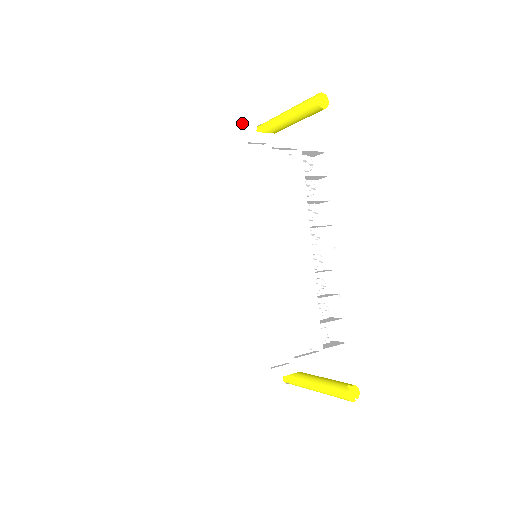
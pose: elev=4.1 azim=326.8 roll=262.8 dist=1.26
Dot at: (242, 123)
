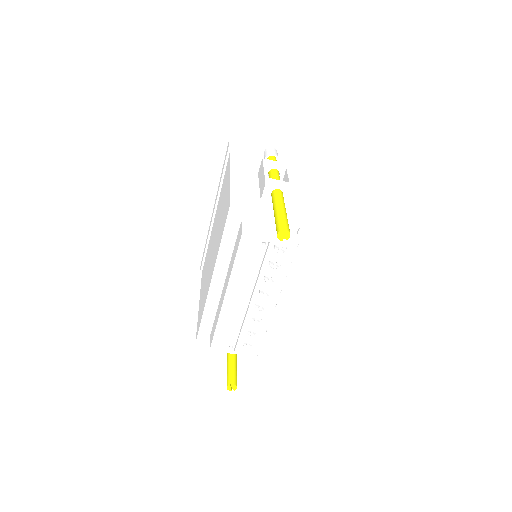
Dot at: (265, 181)
